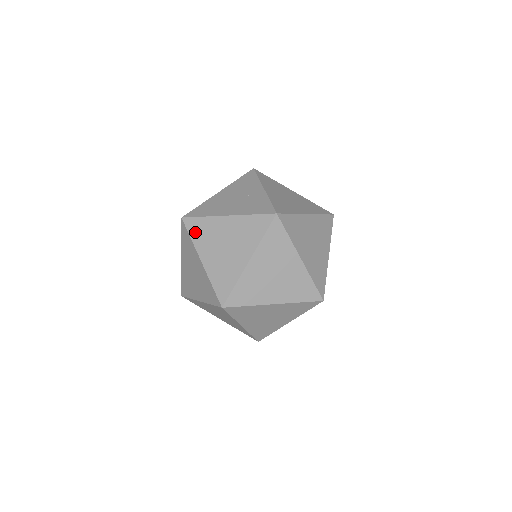
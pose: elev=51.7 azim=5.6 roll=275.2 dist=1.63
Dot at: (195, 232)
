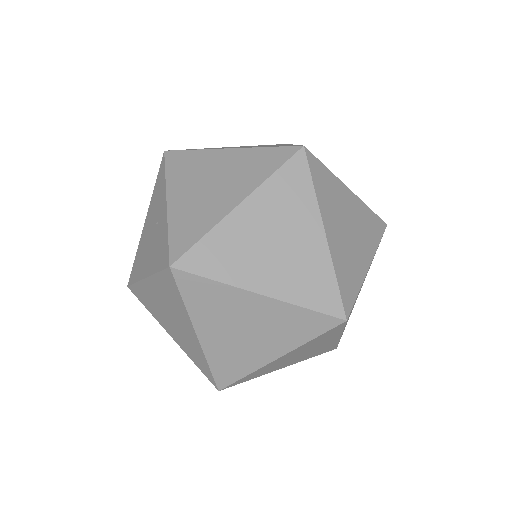
Dot at: (144, 302)
